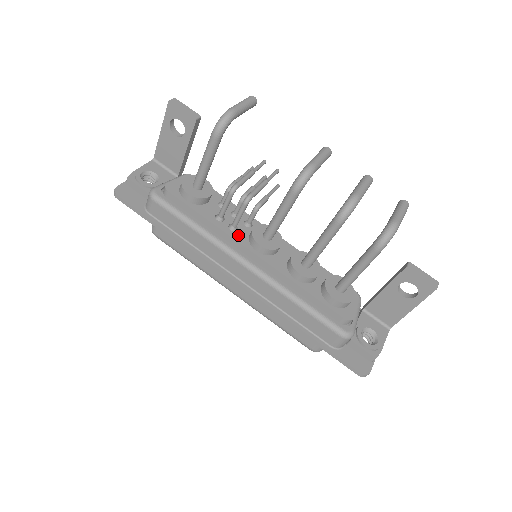
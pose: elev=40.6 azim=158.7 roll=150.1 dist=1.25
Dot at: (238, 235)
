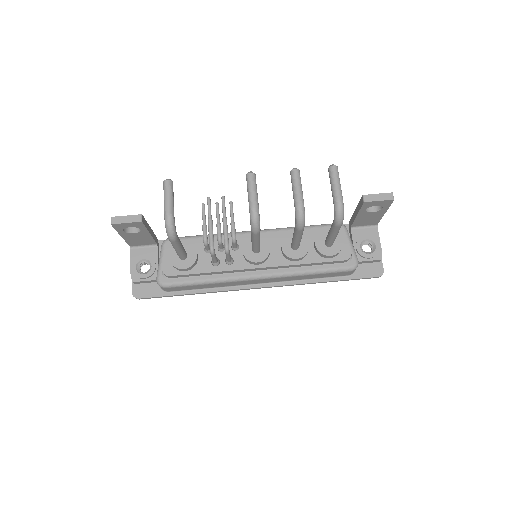
Dot at: (237, 264)
